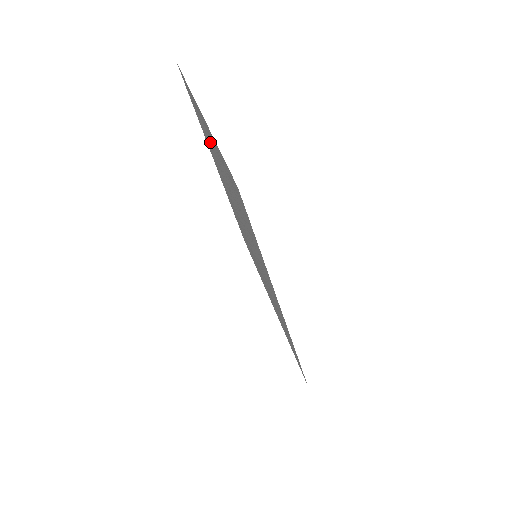
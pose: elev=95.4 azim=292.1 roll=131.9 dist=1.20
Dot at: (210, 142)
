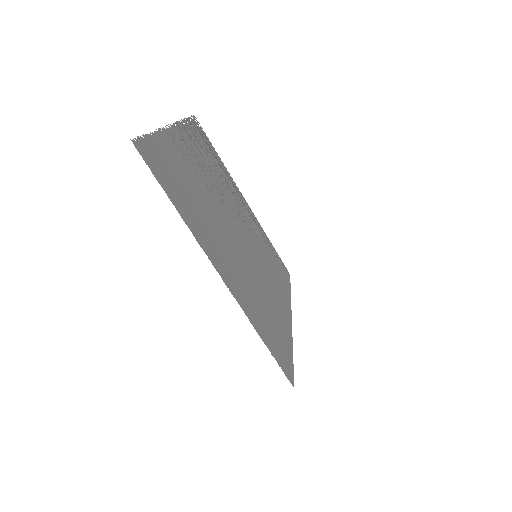
Dot at: (211, 232)
